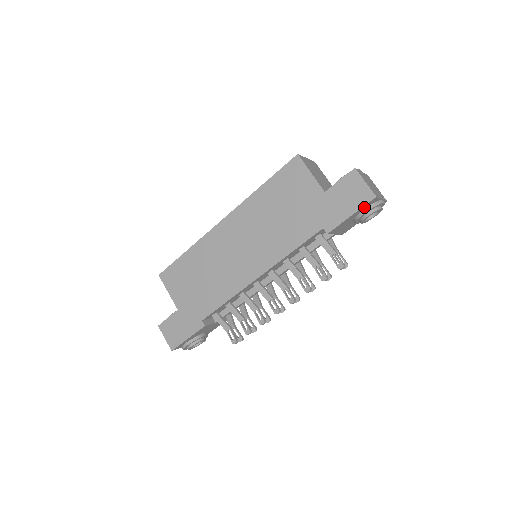
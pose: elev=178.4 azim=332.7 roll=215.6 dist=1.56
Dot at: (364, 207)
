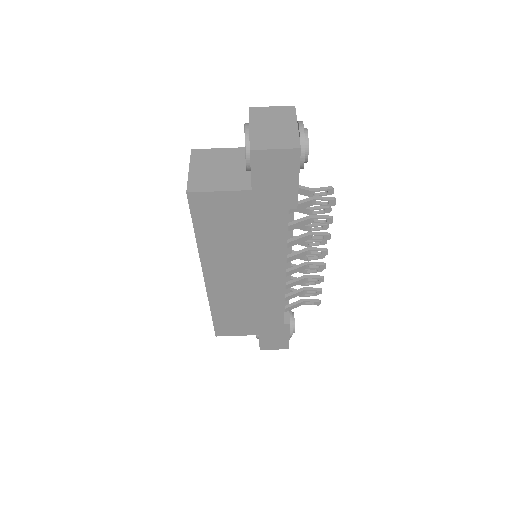
Dot at: occluded
